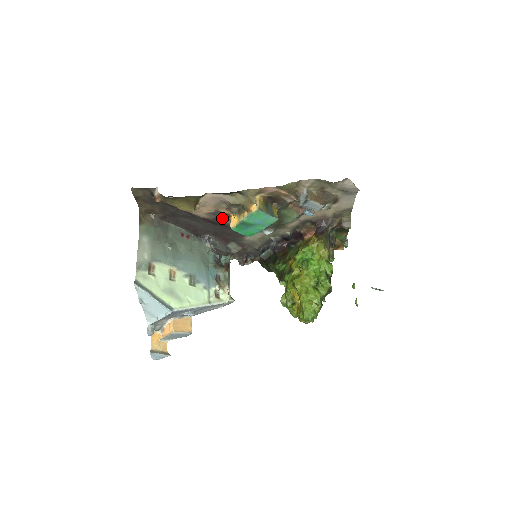
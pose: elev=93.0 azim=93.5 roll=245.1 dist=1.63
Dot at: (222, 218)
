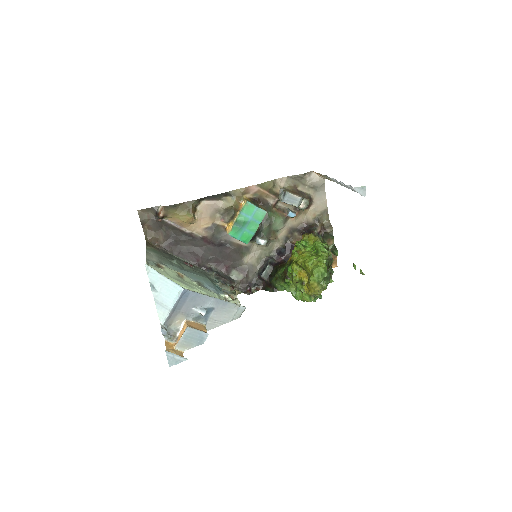
Dot at: (219, 234)
